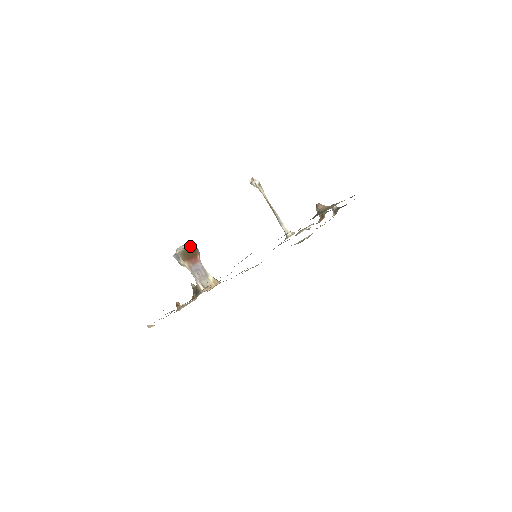
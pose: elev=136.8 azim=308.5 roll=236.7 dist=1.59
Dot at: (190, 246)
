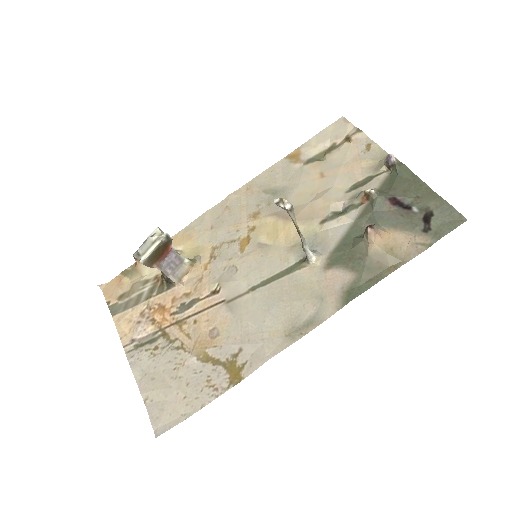
Dot at: (159, 244)
